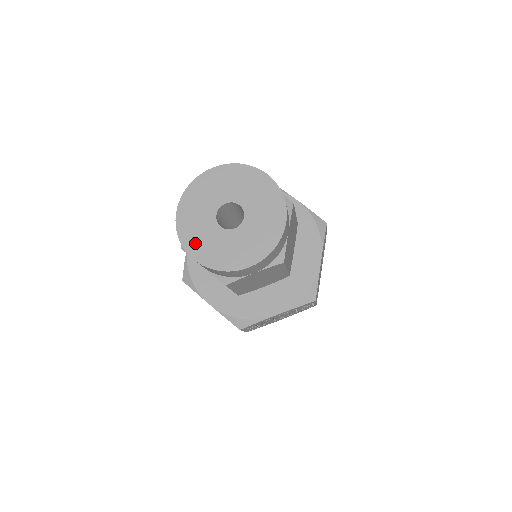
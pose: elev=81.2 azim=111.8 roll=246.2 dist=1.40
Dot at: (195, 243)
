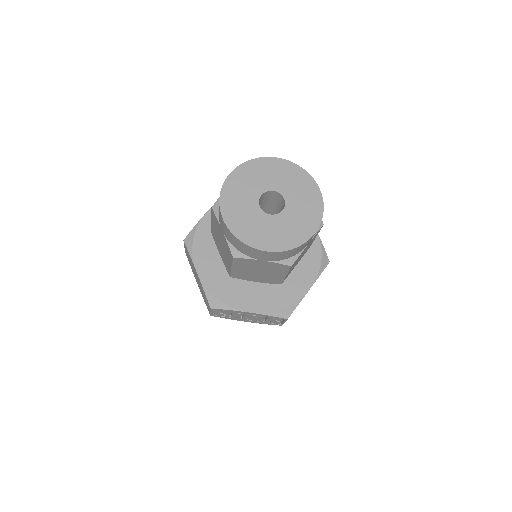
Dot at: (231, 207)
